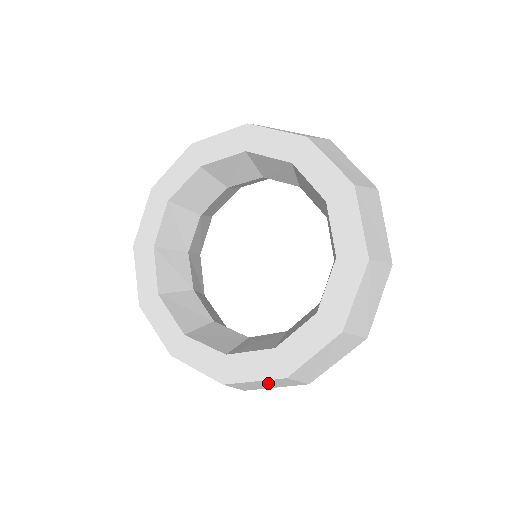
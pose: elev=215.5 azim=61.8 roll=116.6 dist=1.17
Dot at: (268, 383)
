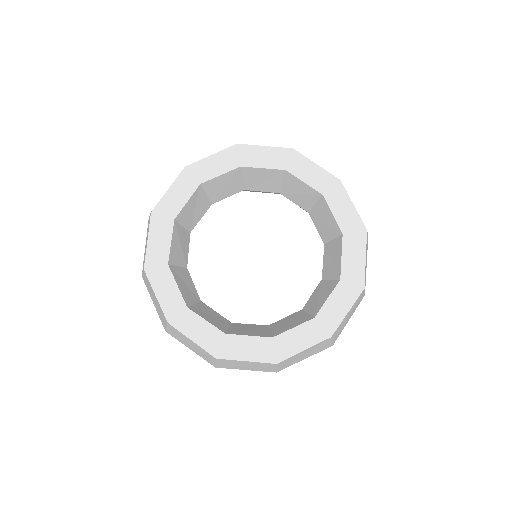
Dot at: (252, 365)
